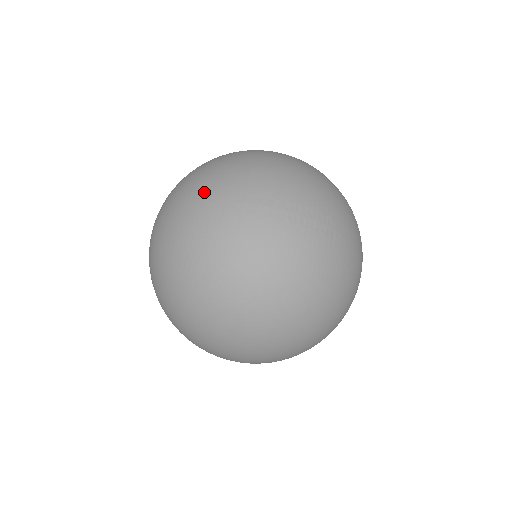
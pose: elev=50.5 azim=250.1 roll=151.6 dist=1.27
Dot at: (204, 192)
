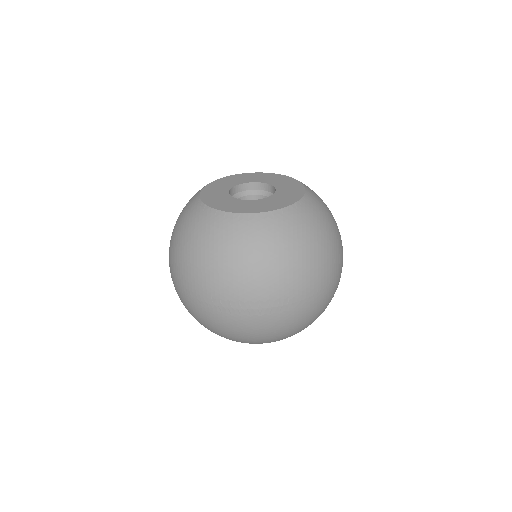
Dot at: (185, 285)
